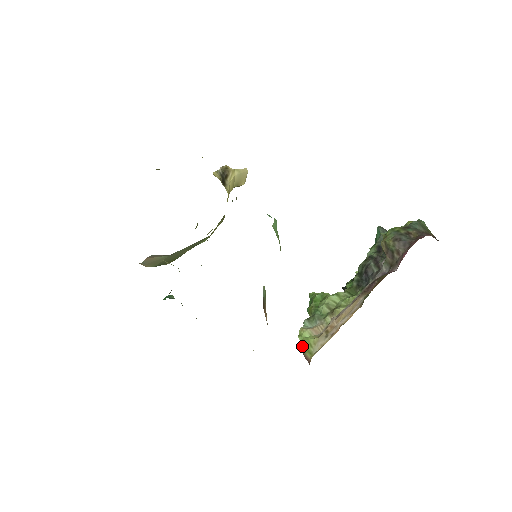
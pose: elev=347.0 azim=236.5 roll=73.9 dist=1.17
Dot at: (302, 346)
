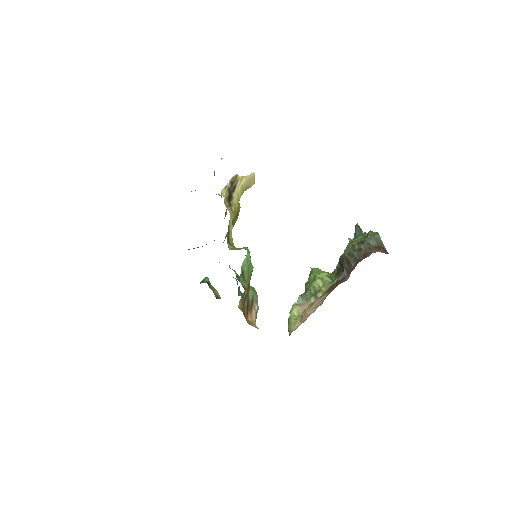
Dot at: (288, 323)
